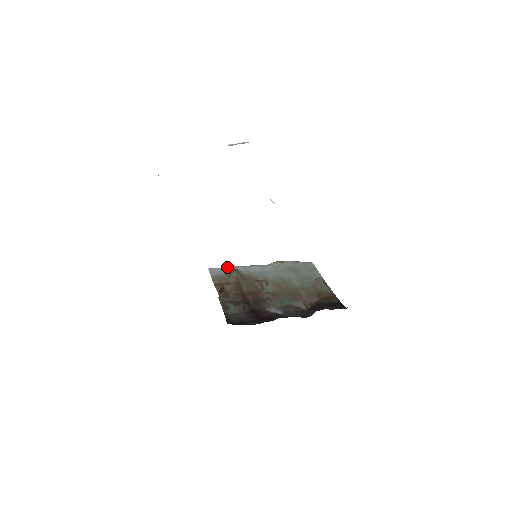
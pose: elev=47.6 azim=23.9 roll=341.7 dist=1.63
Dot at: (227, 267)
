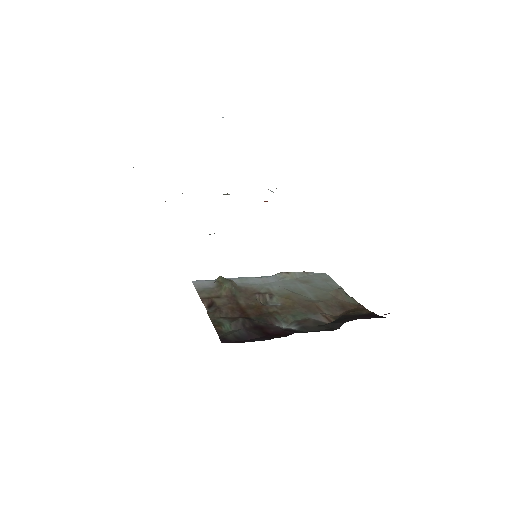
Dot at: (217, 278)
